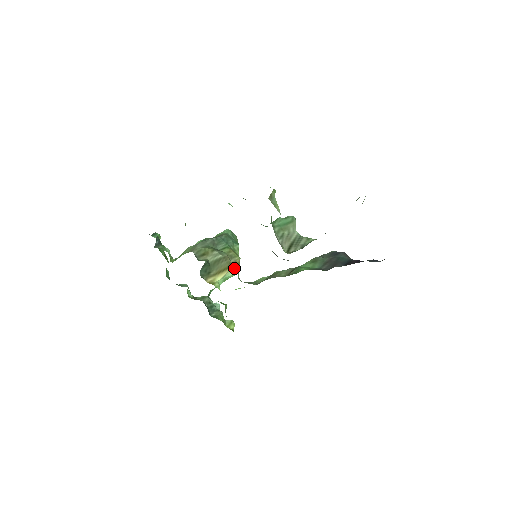
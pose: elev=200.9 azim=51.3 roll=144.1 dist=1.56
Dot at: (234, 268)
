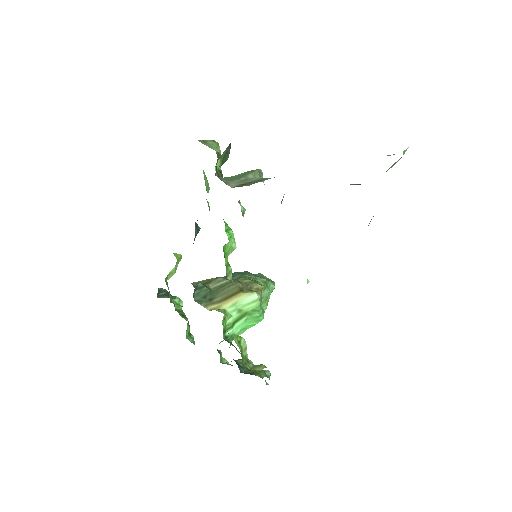
Dot at: (248, 292)
